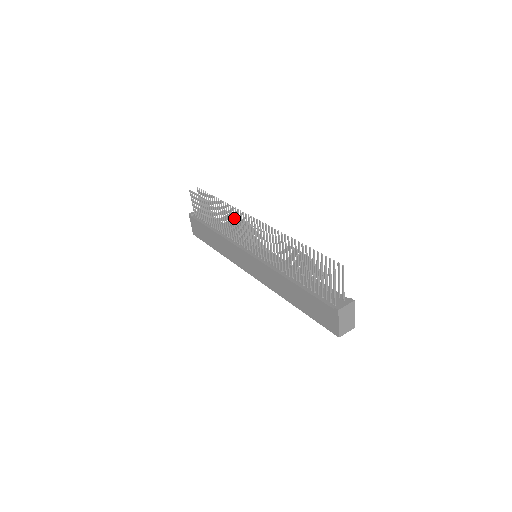
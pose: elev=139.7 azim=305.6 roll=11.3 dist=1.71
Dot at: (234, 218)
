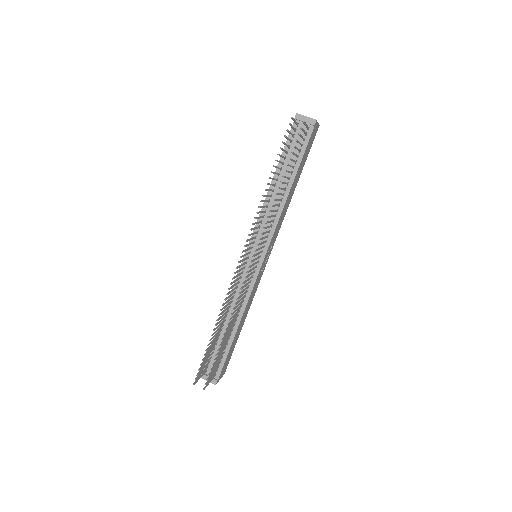
Dot at: occluded
